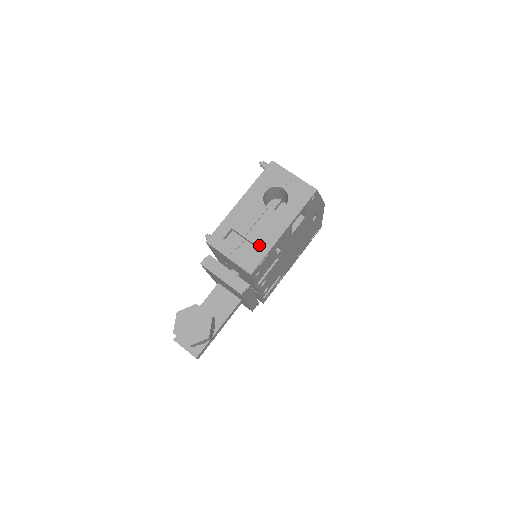
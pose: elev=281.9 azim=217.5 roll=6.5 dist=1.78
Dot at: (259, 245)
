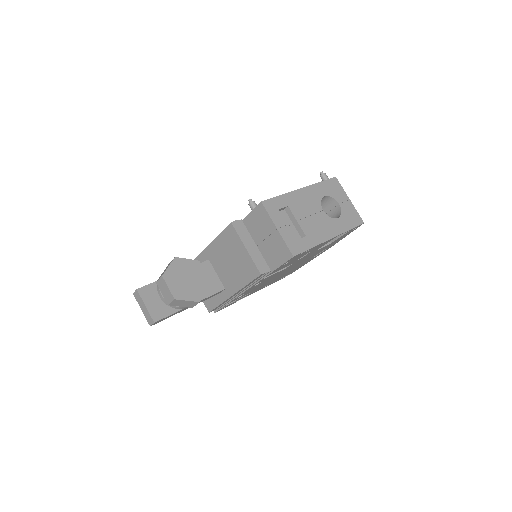
Dot at: (308, 236)
